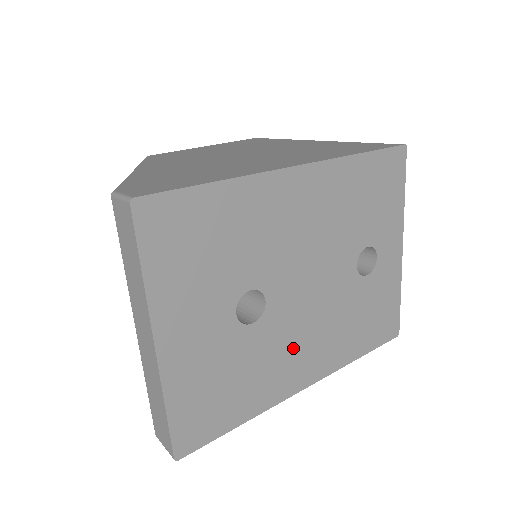
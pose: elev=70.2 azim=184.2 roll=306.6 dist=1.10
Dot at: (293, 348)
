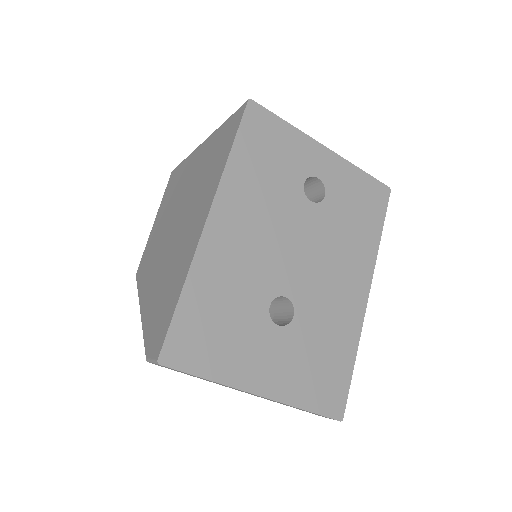
Dot at: (333, 292)
